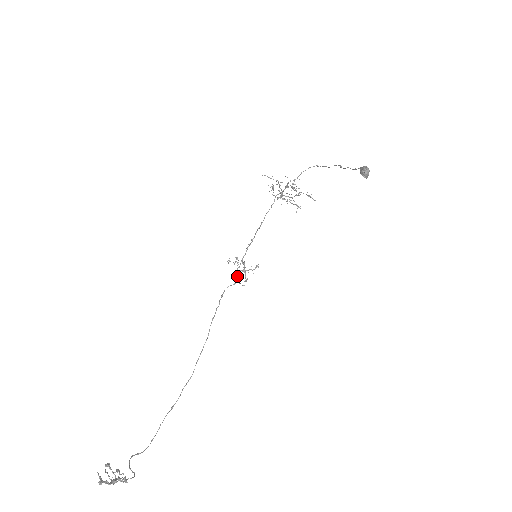
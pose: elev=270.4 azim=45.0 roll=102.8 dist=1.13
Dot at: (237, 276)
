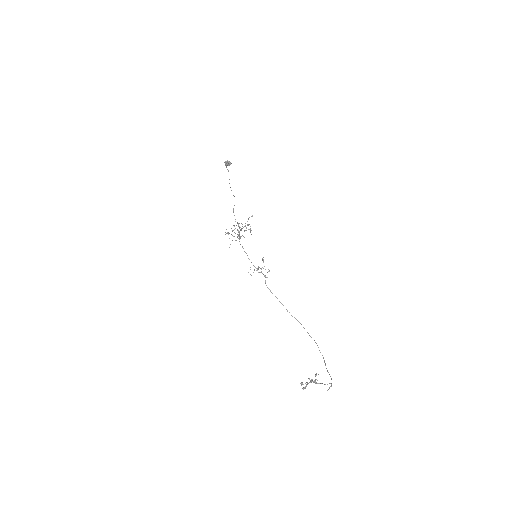
Dot at: occluded
